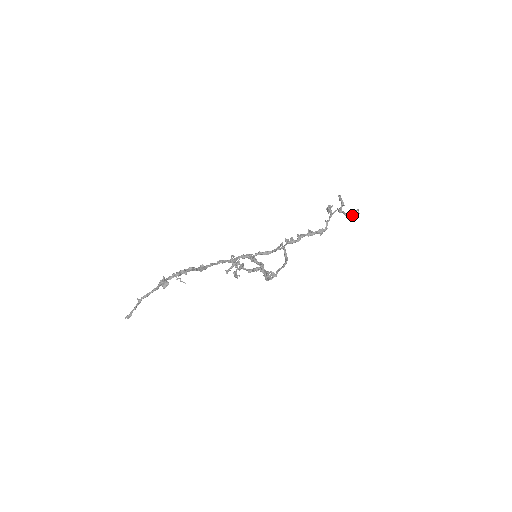
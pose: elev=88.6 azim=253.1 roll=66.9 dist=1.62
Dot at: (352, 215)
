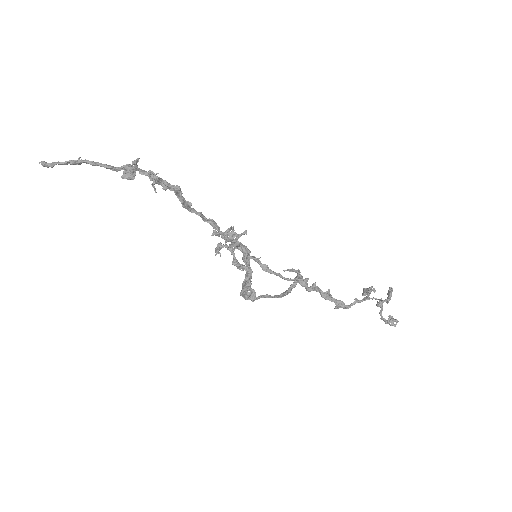
Dot at: (387, 320)
